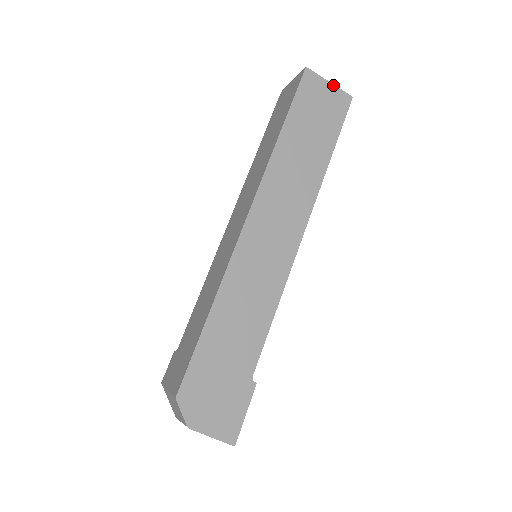
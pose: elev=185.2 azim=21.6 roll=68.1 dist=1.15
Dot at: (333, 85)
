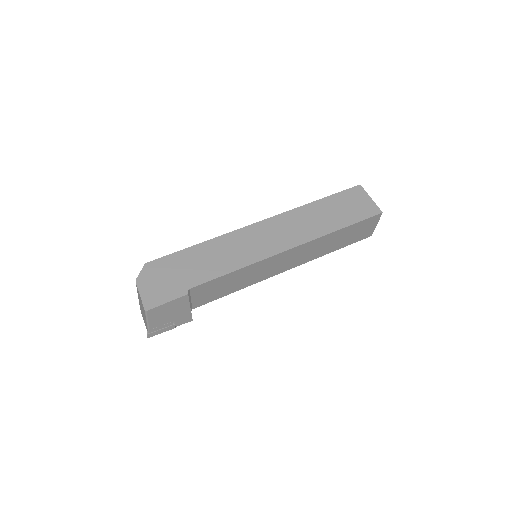
Dot at: (372, 200)
